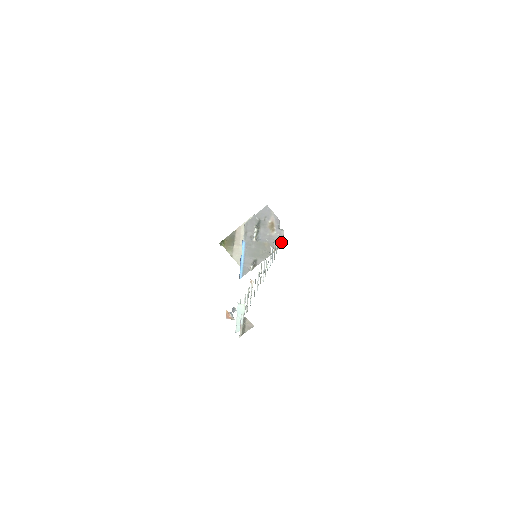
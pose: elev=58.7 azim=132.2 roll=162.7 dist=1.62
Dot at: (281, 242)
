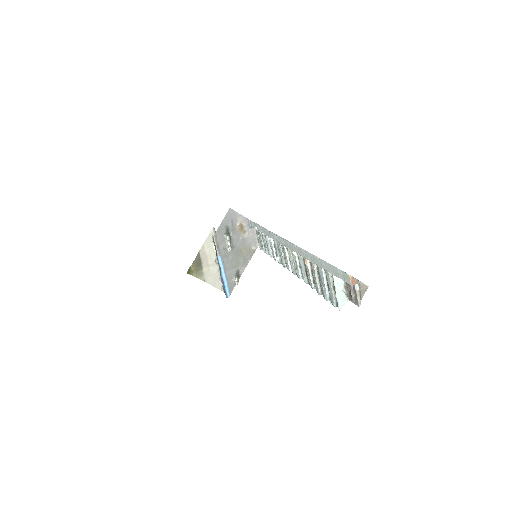
Dot at: (257, 241)
